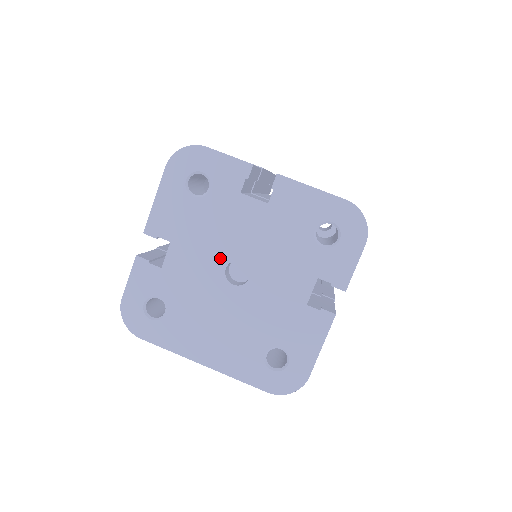
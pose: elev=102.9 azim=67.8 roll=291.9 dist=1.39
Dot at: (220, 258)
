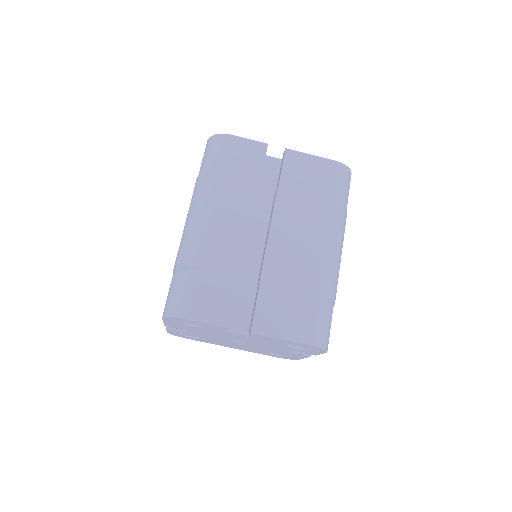
Dot at: (224, 338)
